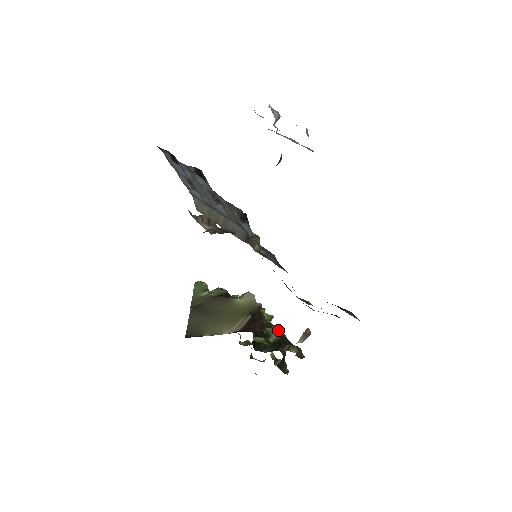
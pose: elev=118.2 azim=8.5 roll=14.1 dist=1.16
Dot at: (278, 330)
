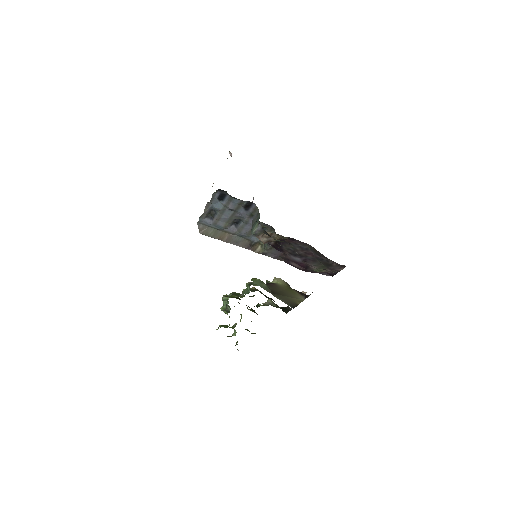
Dot at: (271, 302)
